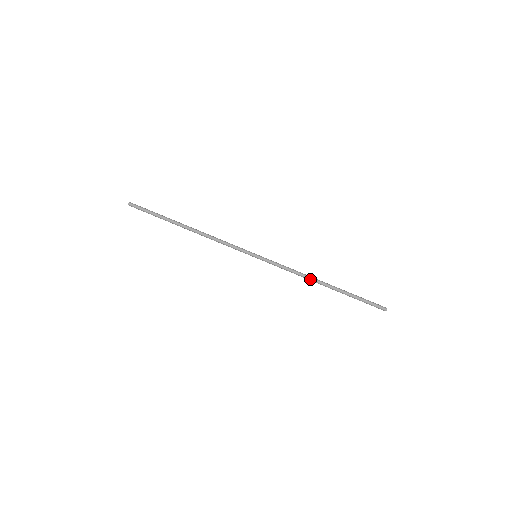
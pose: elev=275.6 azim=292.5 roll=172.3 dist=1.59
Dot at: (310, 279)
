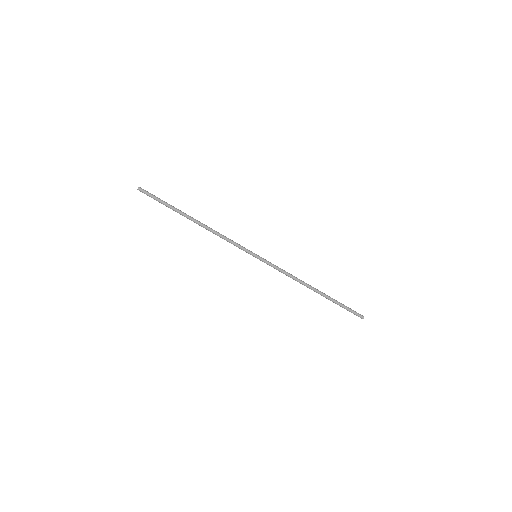
Dot at: (302, 283)
